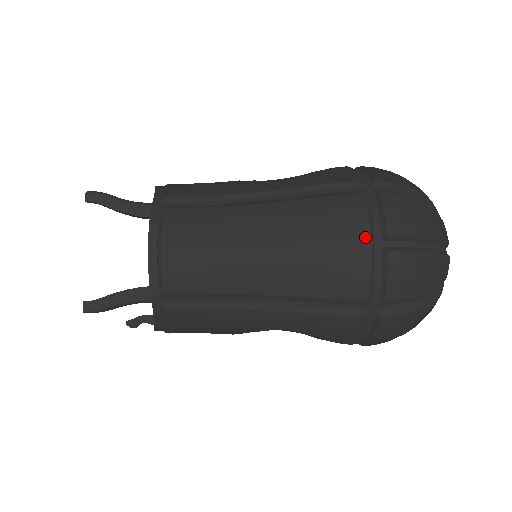
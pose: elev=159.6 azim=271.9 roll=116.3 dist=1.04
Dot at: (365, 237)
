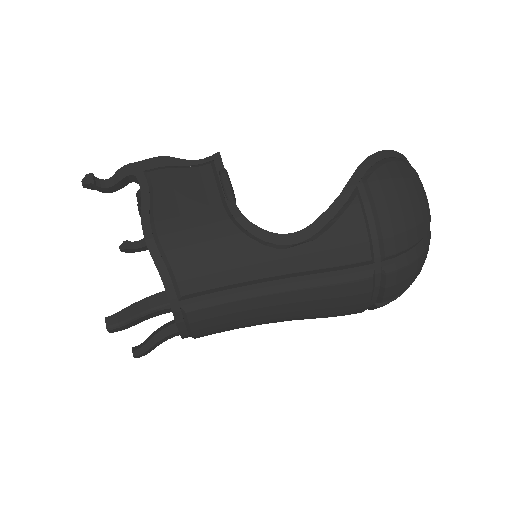
Dot at: (364, 308)
